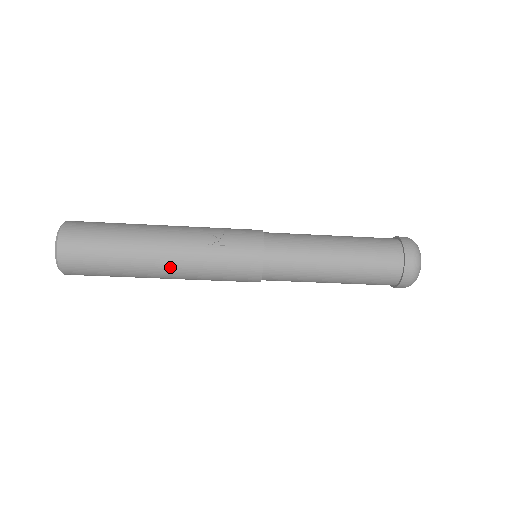
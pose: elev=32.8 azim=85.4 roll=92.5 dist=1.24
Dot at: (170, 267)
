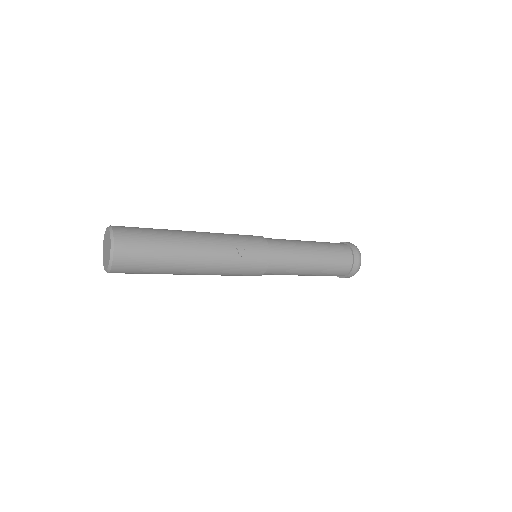
Dot at: (200, 271)
